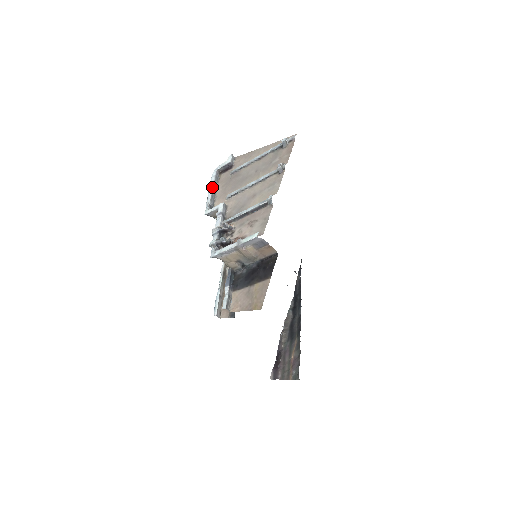
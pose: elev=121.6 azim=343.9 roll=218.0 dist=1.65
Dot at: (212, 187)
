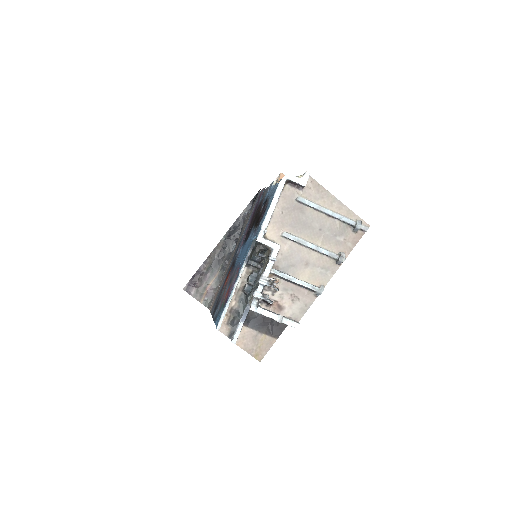
Dot at: (275, 204)
